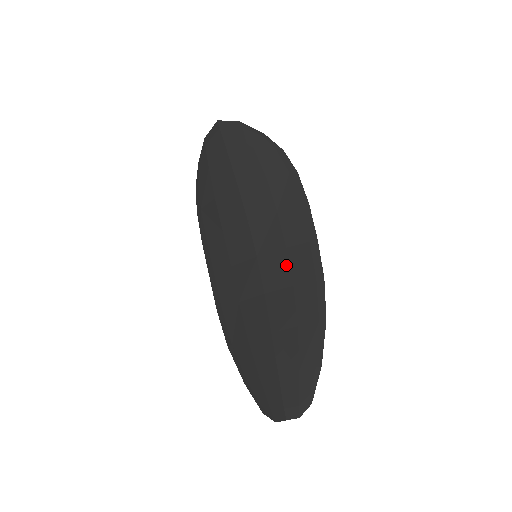
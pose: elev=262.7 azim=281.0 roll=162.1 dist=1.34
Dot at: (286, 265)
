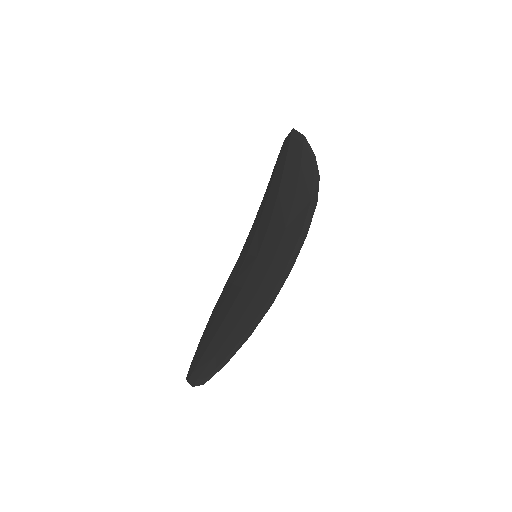
Dot at: (263, 276)
